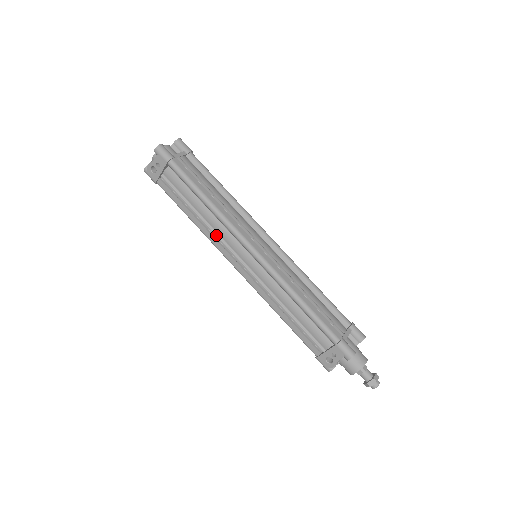
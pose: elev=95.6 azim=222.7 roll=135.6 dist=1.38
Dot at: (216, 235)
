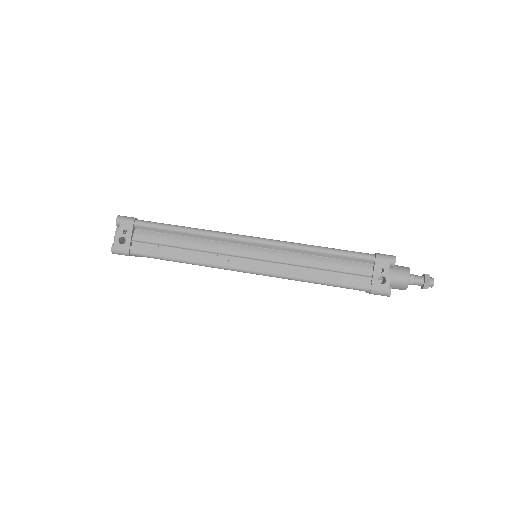
Dot at: (212, 253)
